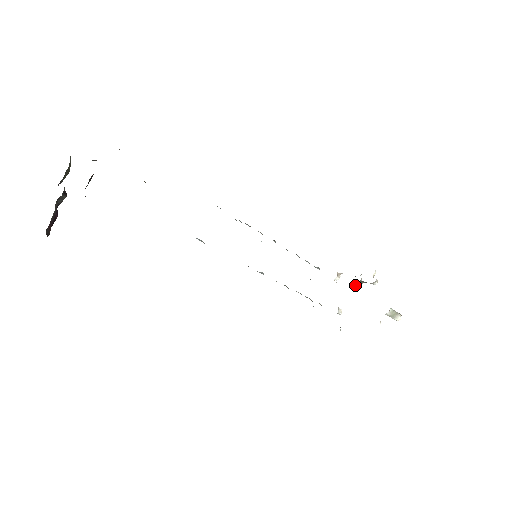
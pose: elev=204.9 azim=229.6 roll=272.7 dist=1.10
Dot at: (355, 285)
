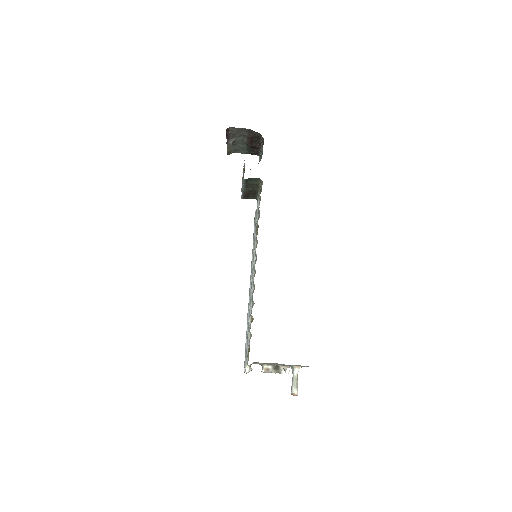
Dot at: (265, 370)
